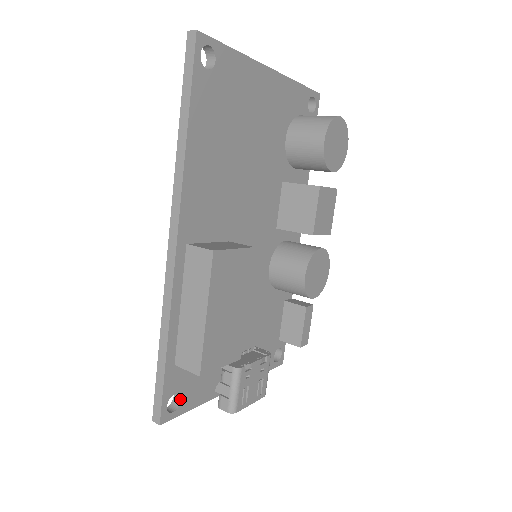
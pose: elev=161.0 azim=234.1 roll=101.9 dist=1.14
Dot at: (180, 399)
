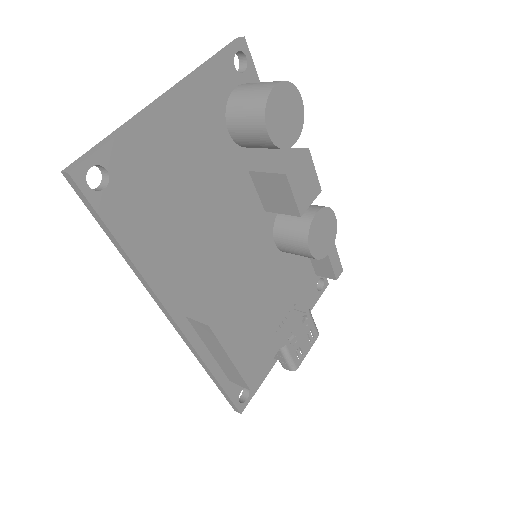
Dot at: occluded
